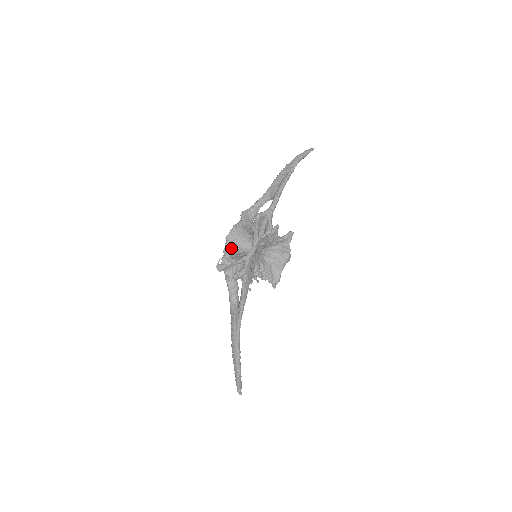
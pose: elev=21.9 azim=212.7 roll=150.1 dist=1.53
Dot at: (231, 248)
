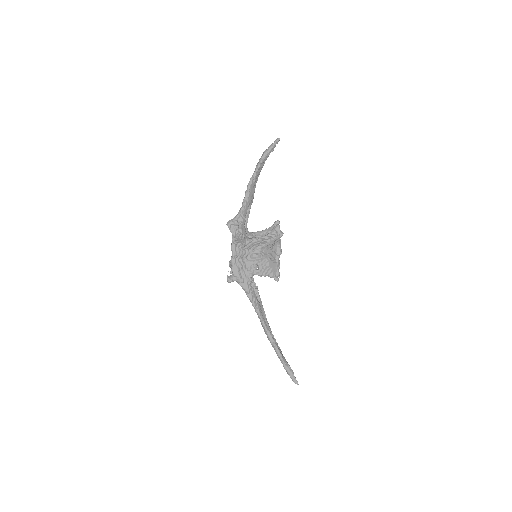
Dot at: occluded
